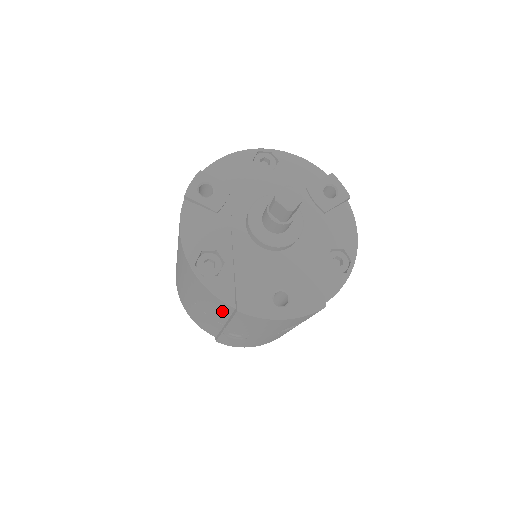
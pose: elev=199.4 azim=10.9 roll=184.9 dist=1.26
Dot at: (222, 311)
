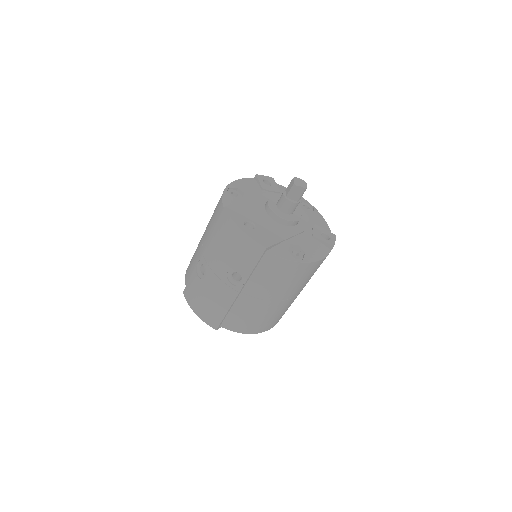
Dot at: (215, 222)
